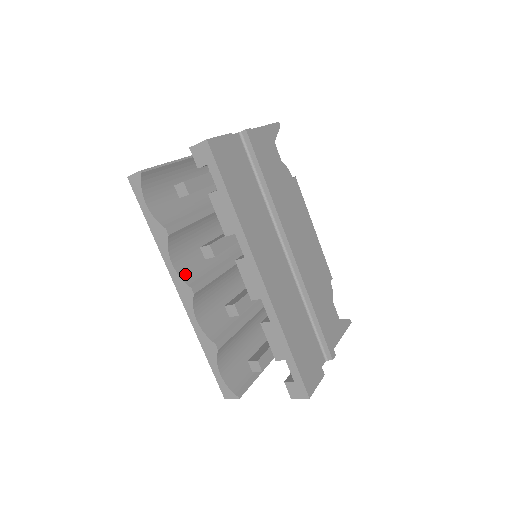
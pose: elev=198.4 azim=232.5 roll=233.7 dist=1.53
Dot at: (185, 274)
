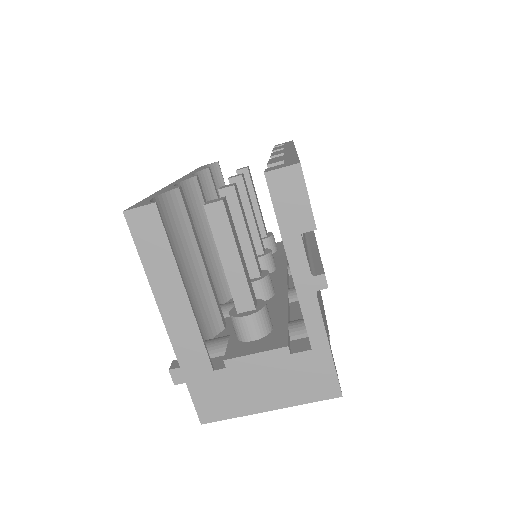
Dot at: occluded
